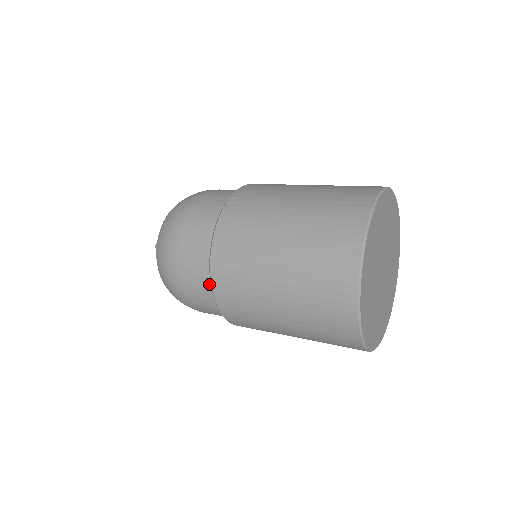
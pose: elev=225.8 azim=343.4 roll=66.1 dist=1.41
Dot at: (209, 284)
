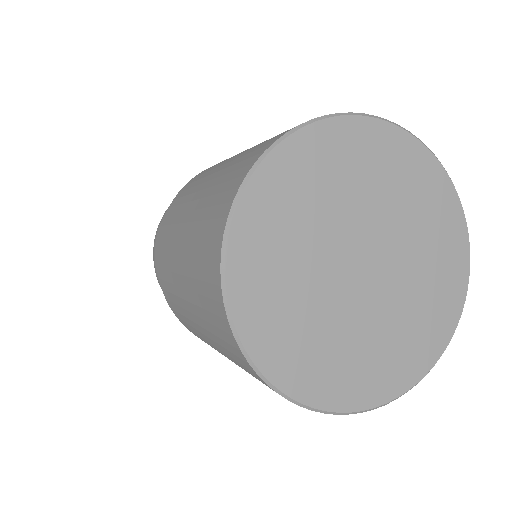
Dot at: occluded
